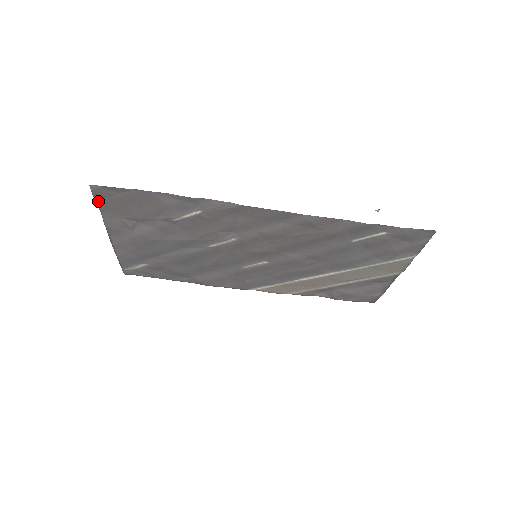
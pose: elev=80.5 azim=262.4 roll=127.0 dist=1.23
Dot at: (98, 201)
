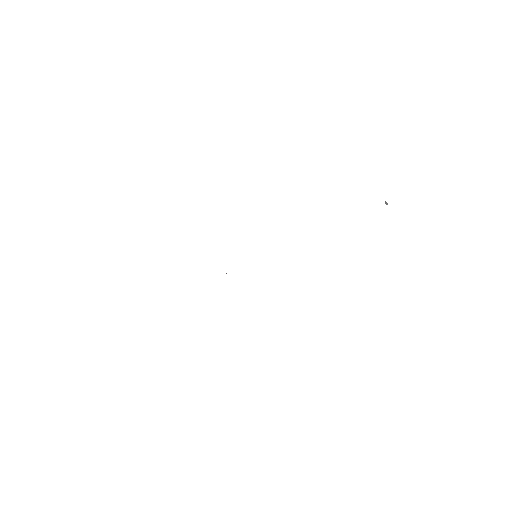
Dot at: occluded
